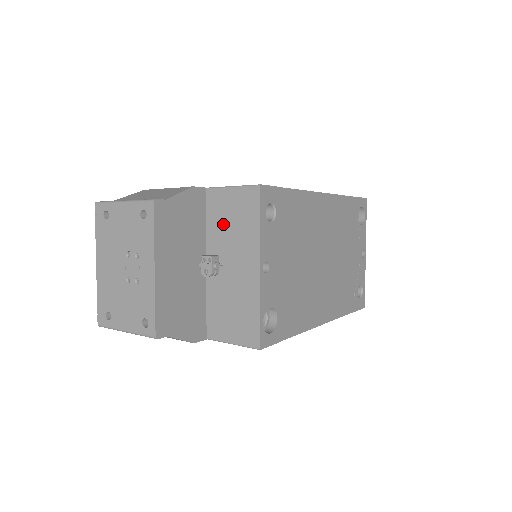
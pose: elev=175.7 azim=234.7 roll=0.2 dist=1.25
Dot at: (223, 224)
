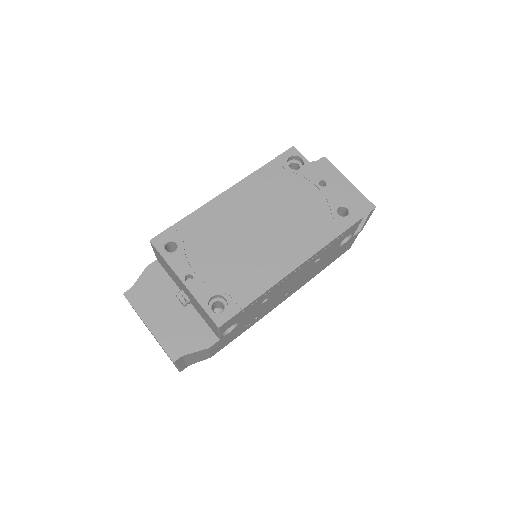
Dot at: (169, 272)
